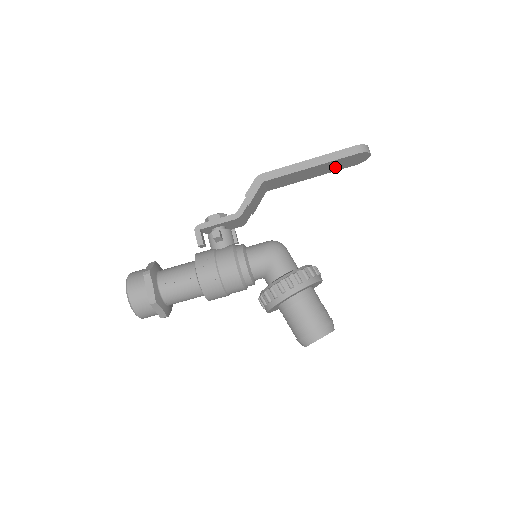
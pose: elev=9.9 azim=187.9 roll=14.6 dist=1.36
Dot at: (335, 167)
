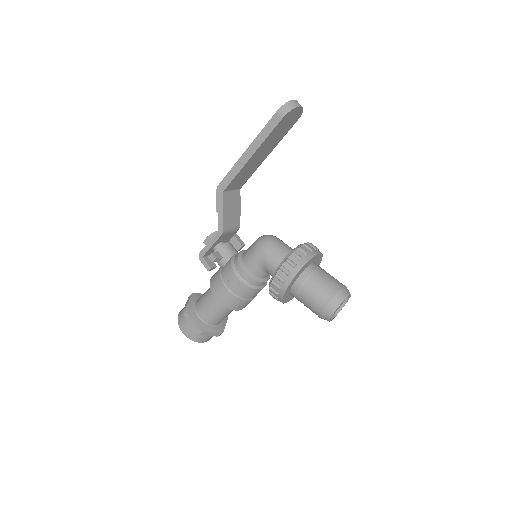
Dot at: (278, 136)
